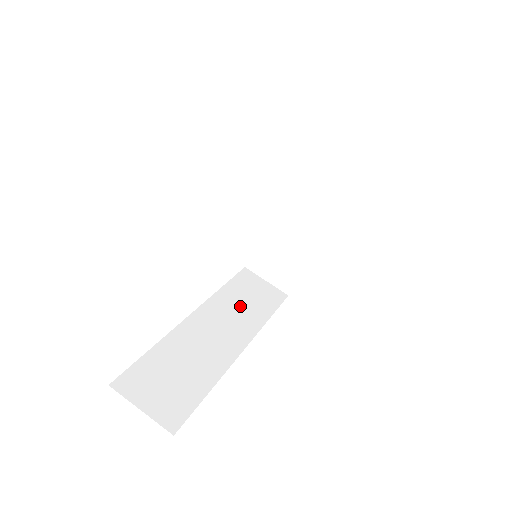
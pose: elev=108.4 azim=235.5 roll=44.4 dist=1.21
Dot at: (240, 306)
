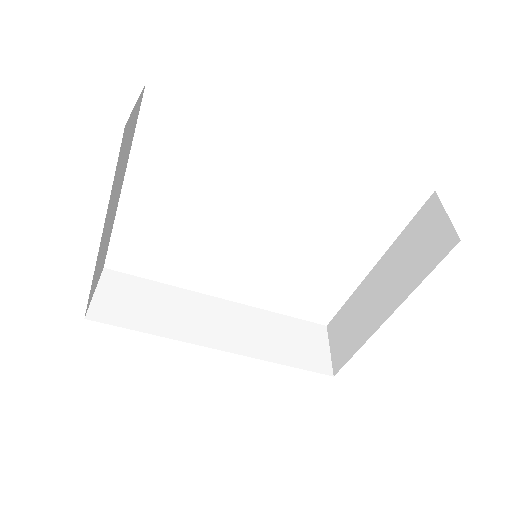
Dot at: (269, 333)
